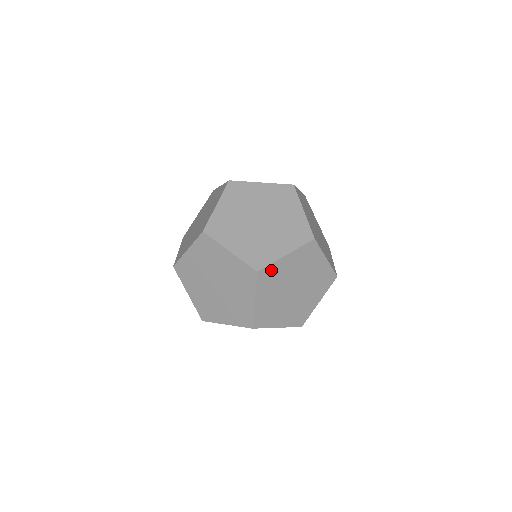
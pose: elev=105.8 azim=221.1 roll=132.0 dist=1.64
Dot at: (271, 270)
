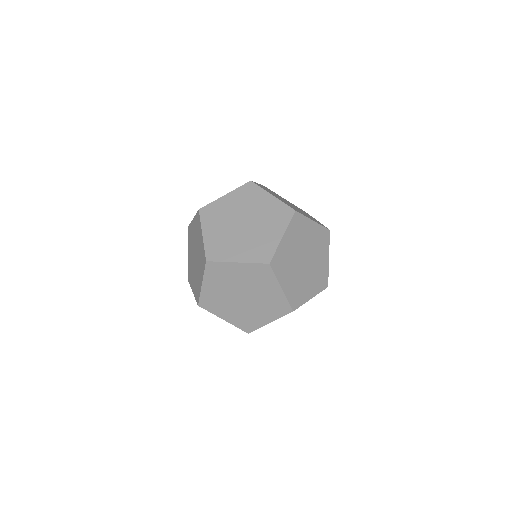
Dot at: (279, 256)
